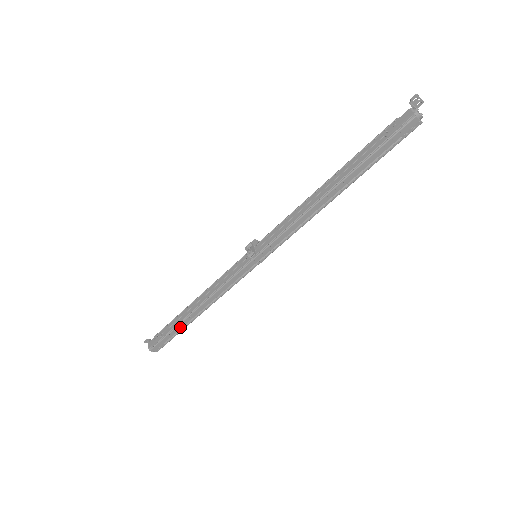
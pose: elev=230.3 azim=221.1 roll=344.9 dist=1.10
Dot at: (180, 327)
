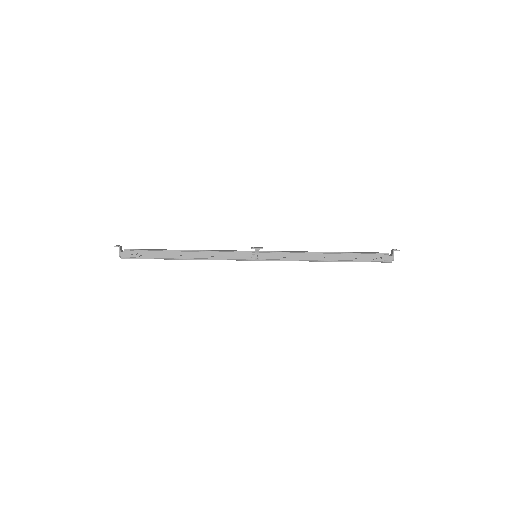
Dot at: (162, 258)
